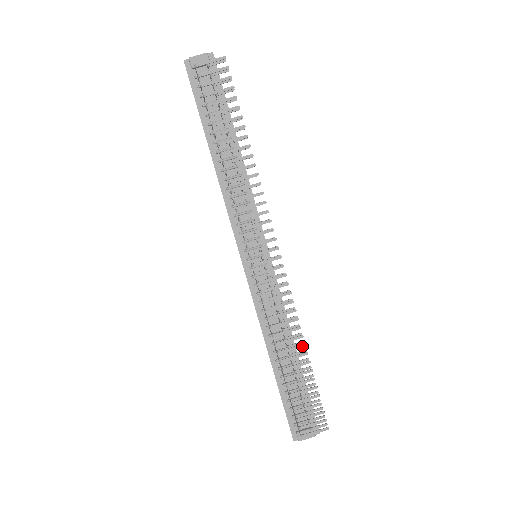
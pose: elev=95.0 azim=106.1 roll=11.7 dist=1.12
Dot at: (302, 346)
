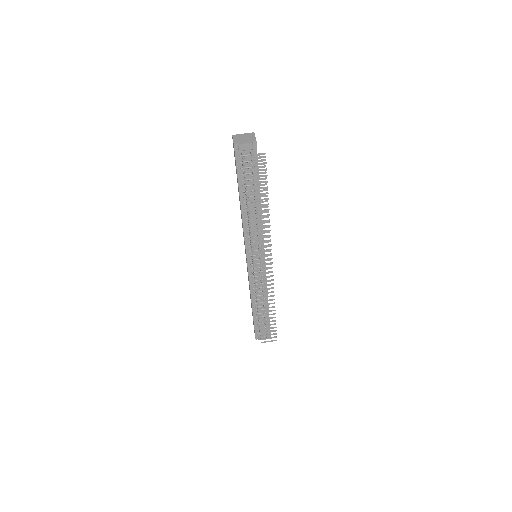
Dot at: (273, 307)
